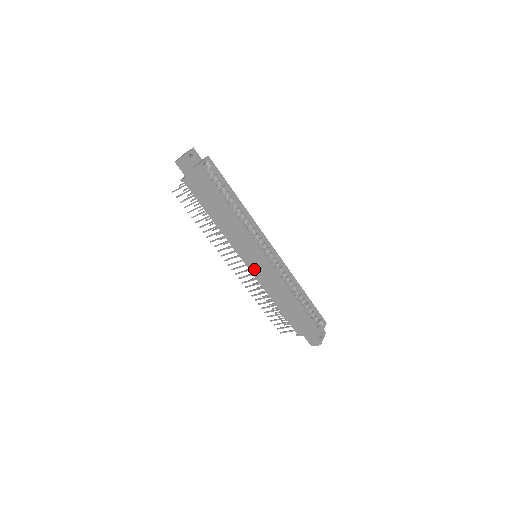
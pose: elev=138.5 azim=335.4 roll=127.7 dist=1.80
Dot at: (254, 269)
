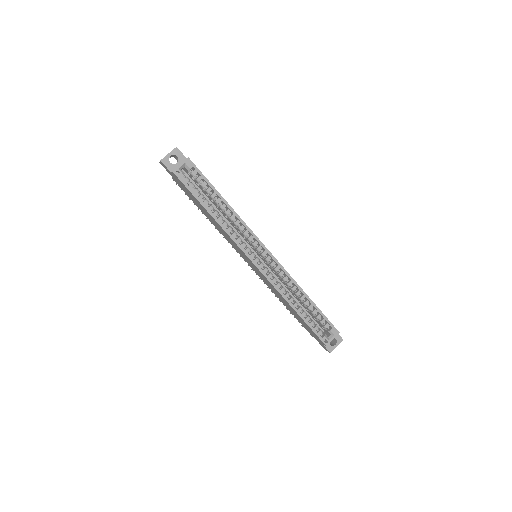
Dot at: (254, 269)
